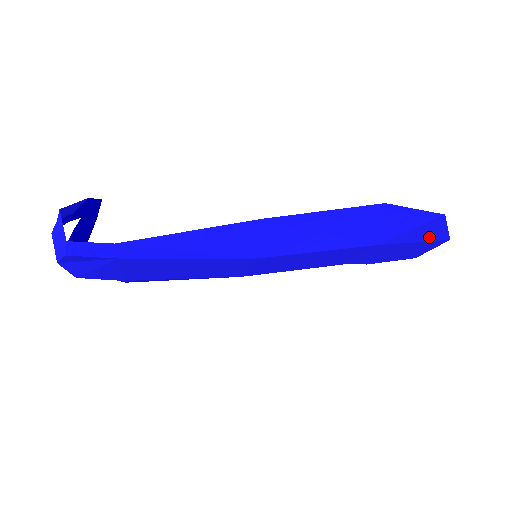
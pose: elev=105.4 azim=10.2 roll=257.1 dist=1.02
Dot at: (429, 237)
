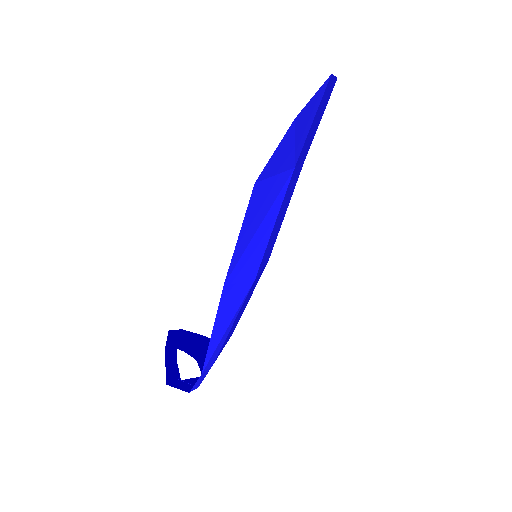
Dot at: (315, 108)
